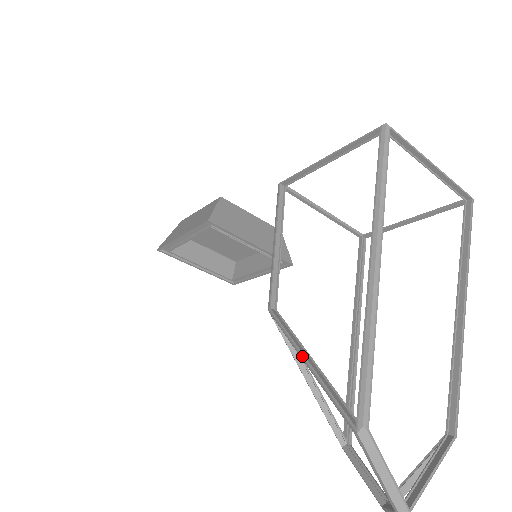
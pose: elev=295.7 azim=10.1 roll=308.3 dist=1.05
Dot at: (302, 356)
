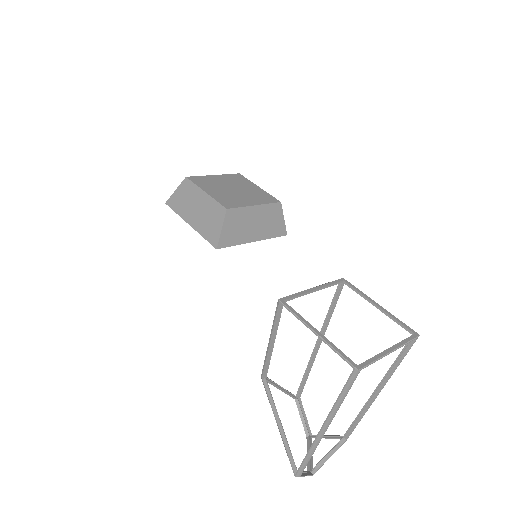
Dot at: (277, 424)
